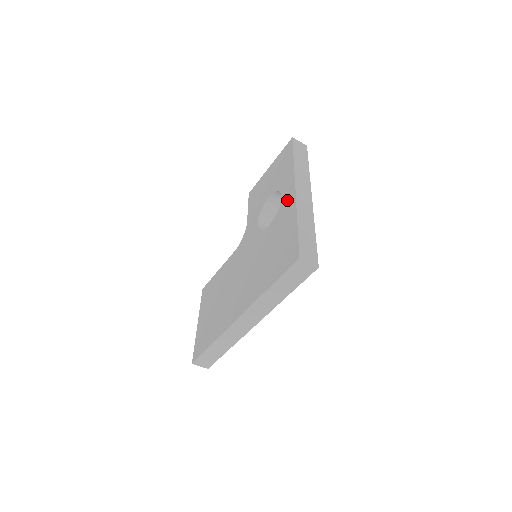
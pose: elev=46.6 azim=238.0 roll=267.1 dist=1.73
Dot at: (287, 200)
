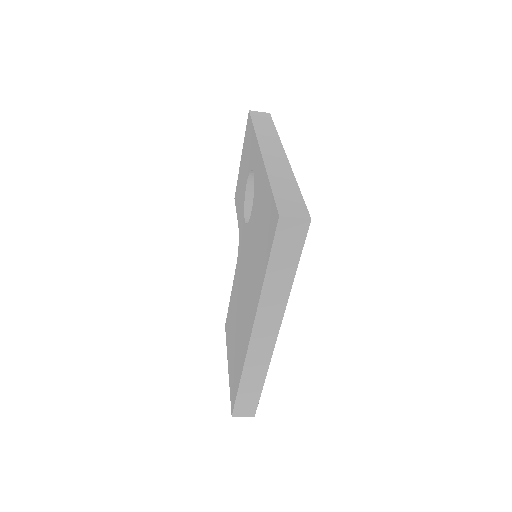
Dot at: (257, 170)
